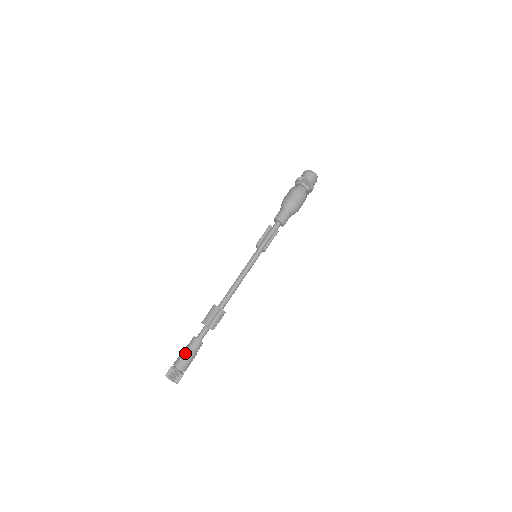
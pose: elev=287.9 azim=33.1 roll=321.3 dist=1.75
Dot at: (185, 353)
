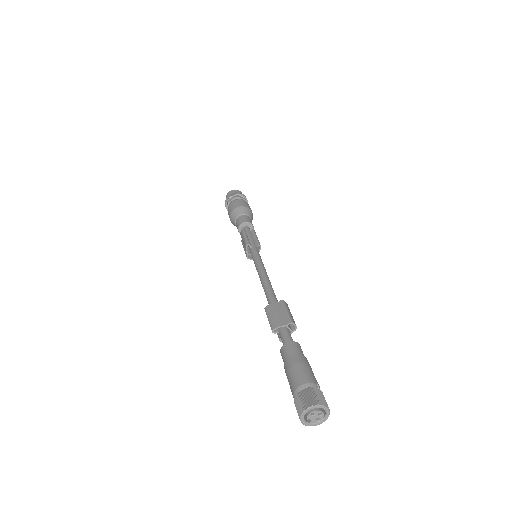
Dot at: (297, 364)
